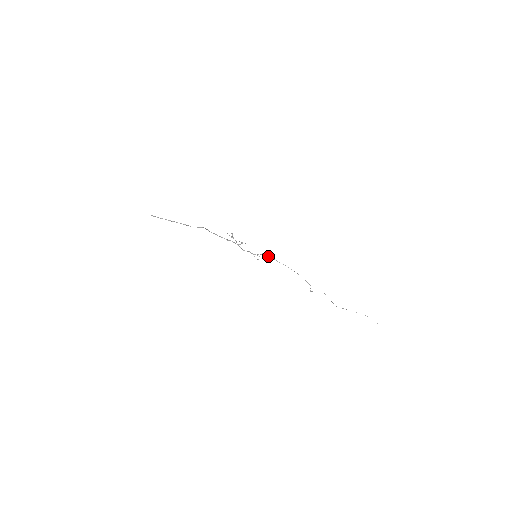
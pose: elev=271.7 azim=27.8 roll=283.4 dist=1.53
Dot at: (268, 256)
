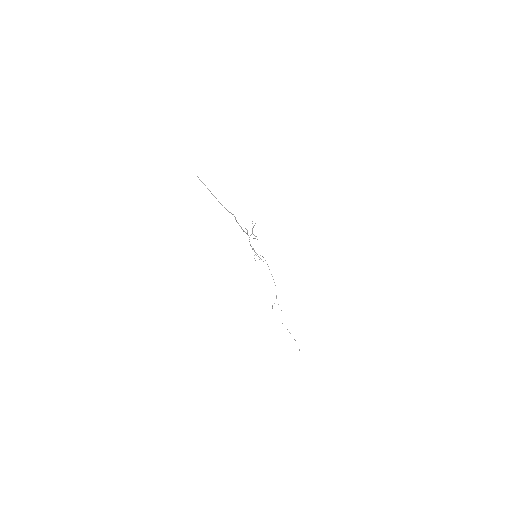
Dot at: occluded
